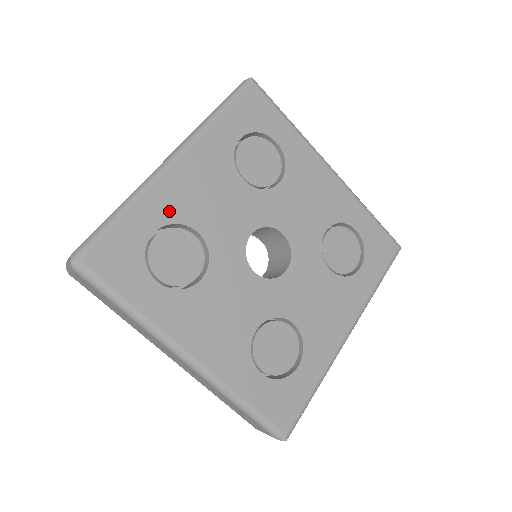
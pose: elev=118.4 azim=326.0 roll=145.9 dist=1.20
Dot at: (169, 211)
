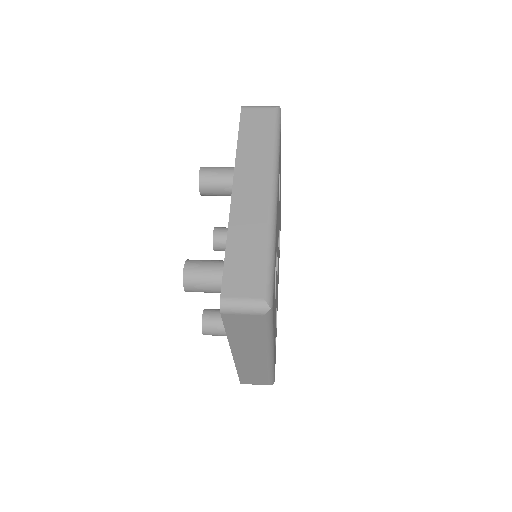
Dot at: (276, 242)
